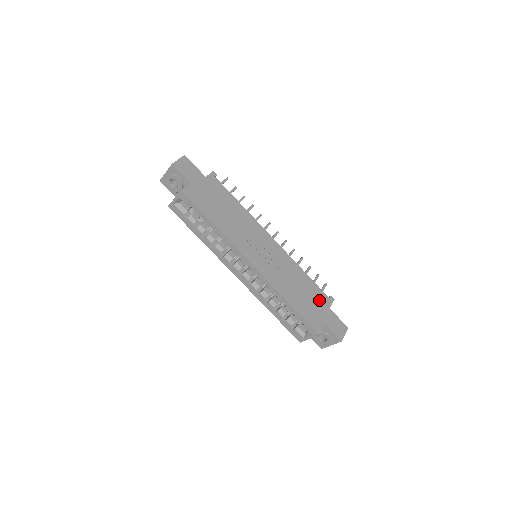
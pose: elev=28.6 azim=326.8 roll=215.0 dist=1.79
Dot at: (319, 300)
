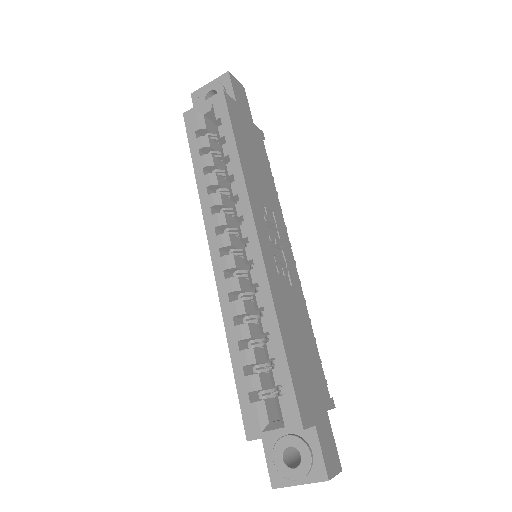
Dot at: (318, 383)
